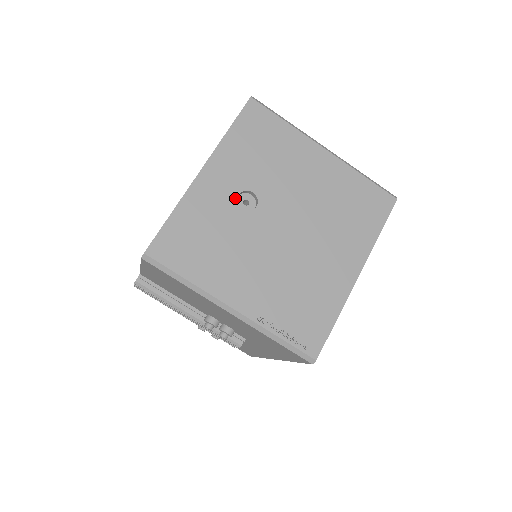
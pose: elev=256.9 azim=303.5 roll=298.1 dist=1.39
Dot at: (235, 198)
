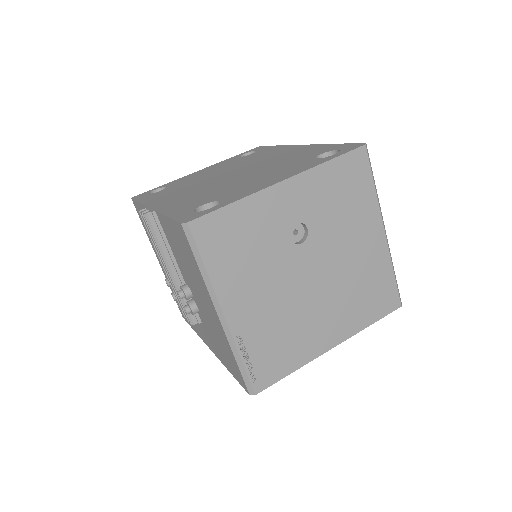
Dot at: (291, 224)
